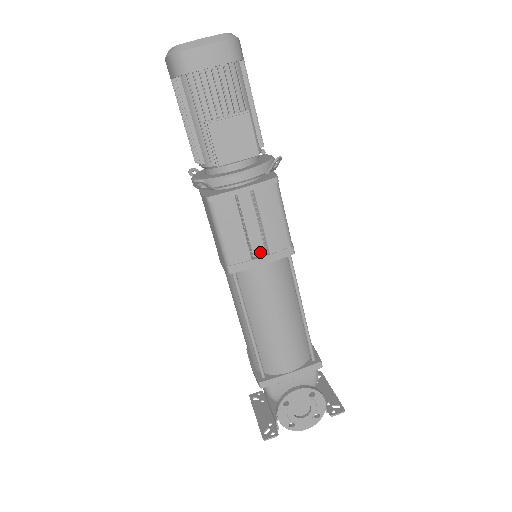
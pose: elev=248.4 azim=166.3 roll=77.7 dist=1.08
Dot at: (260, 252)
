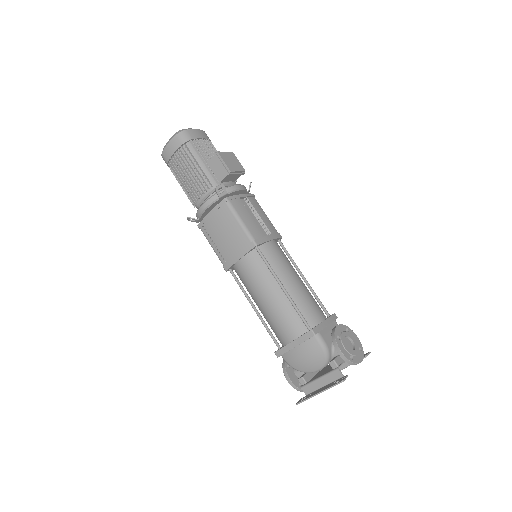
Dot at: (265, 235)
